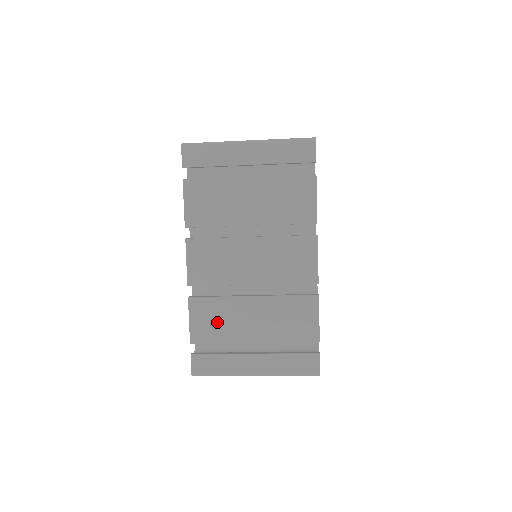
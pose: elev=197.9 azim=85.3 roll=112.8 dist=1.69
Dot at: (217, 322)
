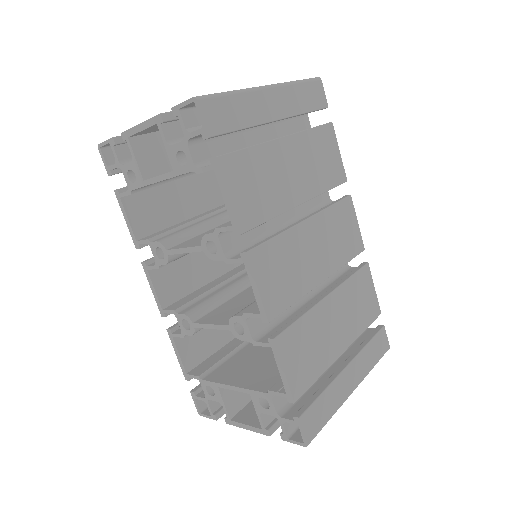
Dot at: (309, 352)
